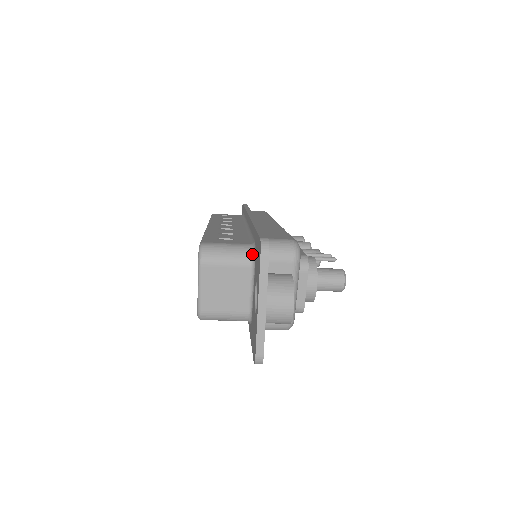
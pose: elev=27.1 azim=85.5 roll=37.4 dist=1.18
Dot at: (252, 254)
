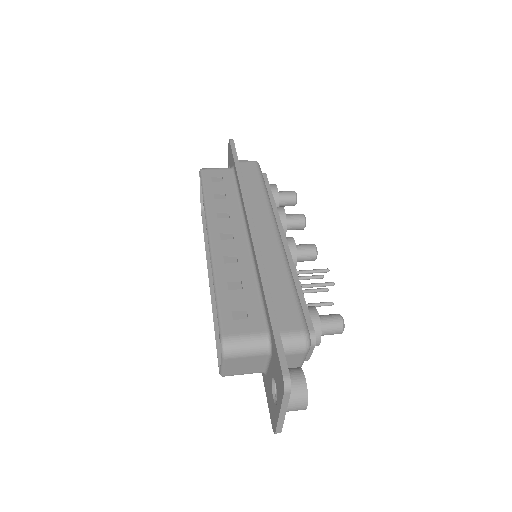
Dot at: (268, 347)
